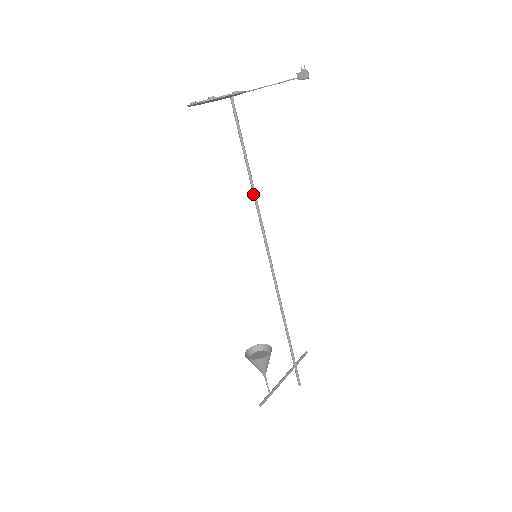
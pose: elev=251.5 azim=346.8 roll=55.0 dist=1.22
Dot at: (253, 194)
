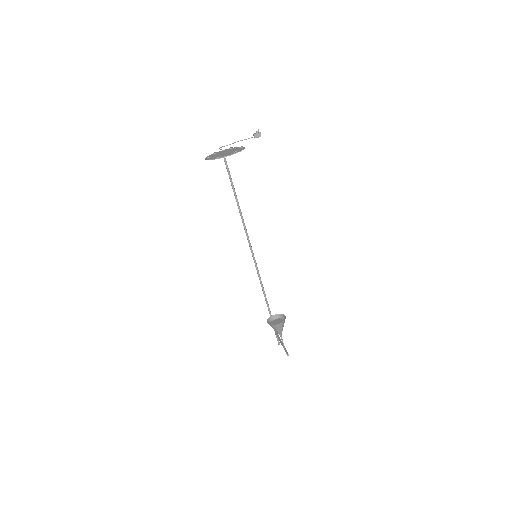
Dot at: (241, 216)
